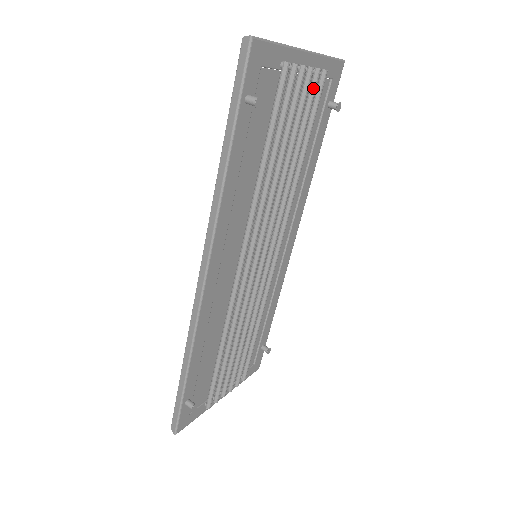
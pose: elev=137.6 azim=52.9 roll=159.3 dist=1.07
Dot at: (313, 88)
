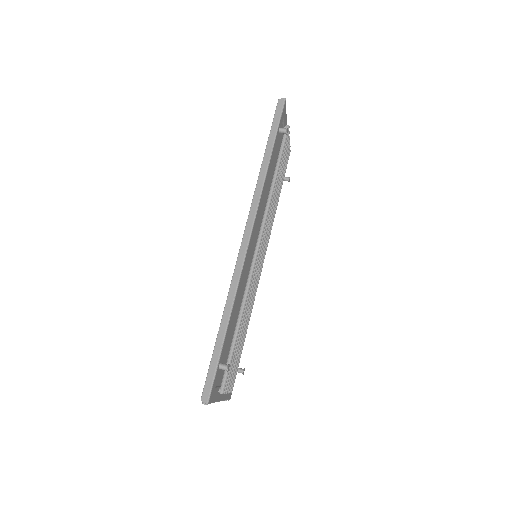
Dot at: (287, 155)
